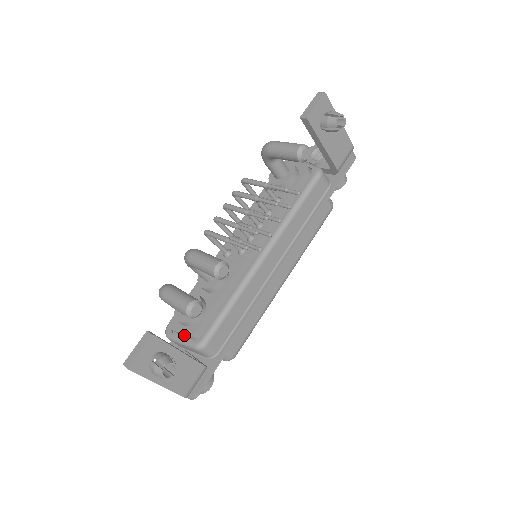
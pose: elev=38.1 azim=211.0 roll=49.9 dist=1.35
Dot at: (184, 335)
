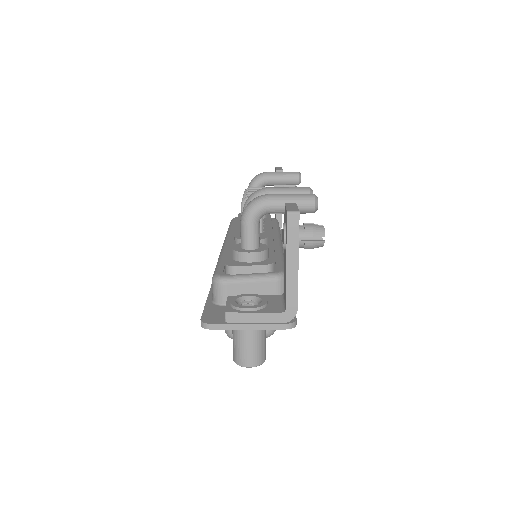
Dot at: (255, 270)
